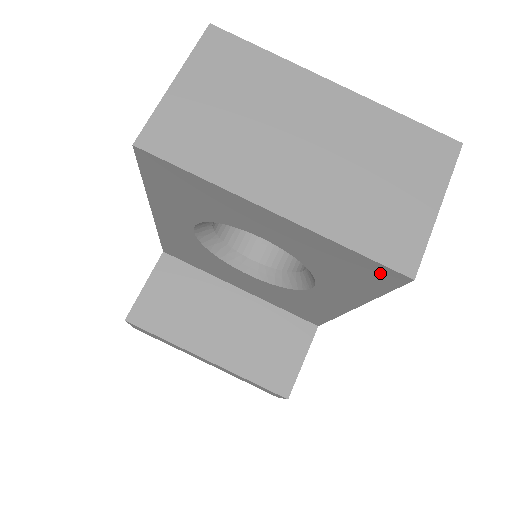
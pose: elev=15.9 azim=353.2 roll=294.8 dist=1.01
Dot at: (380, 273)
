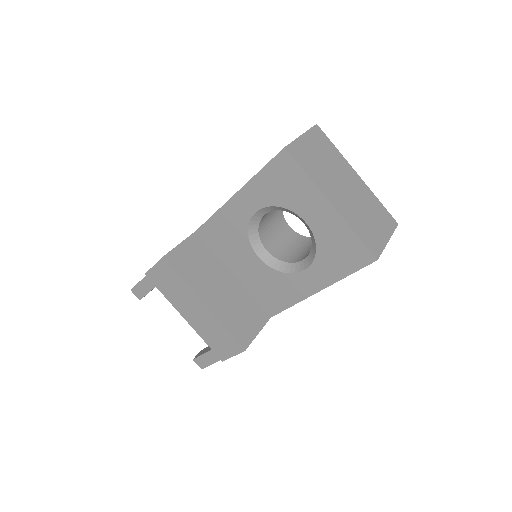
Dot at: (362, 255)
